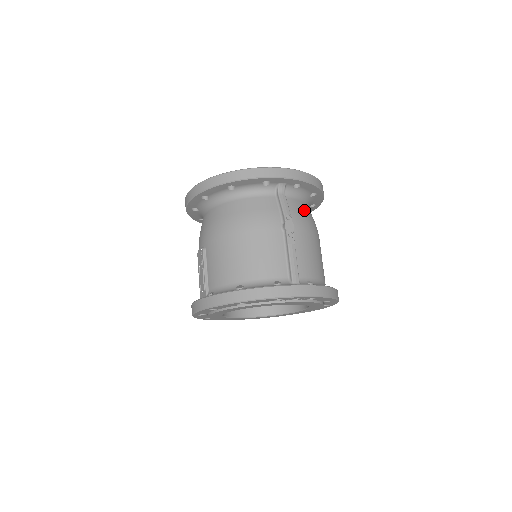
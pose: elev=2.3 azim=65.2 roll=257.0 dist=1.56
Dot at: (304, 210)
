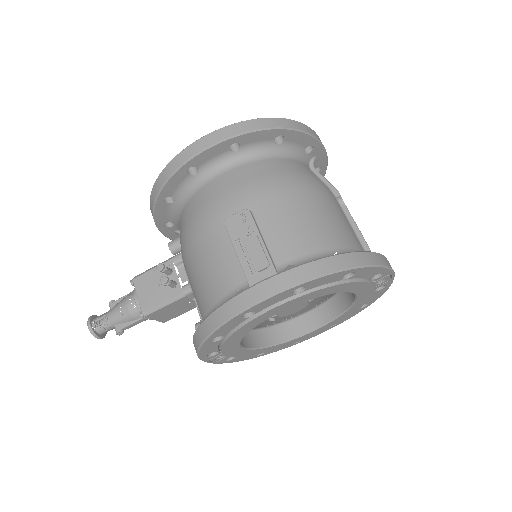
Dot at: occluded
